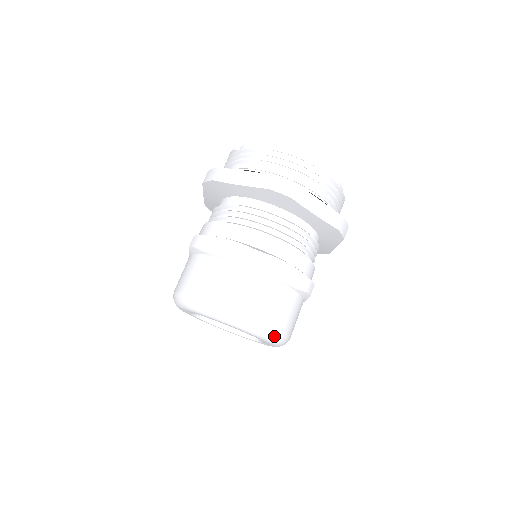
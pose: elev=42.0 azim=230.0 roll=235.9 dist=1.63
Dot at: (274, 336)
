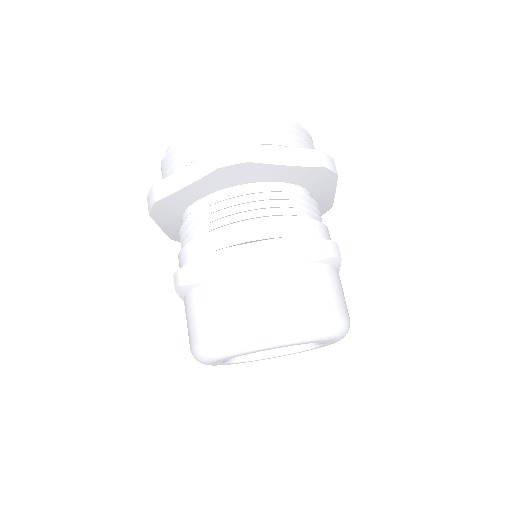
Dot at: (330, 328)
